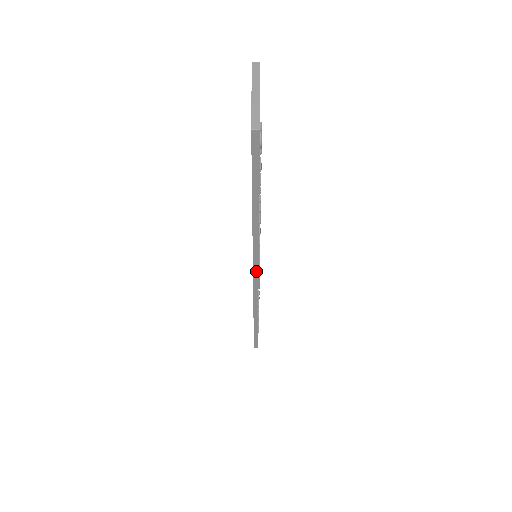
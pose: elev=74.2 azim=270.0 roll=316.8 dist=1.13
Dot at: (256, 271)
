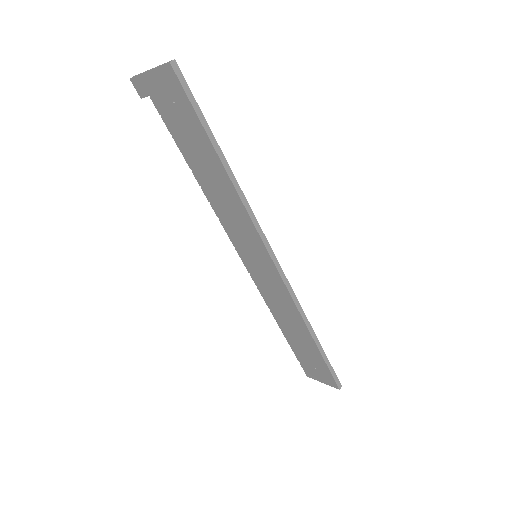
Dot at: (268, 246)
